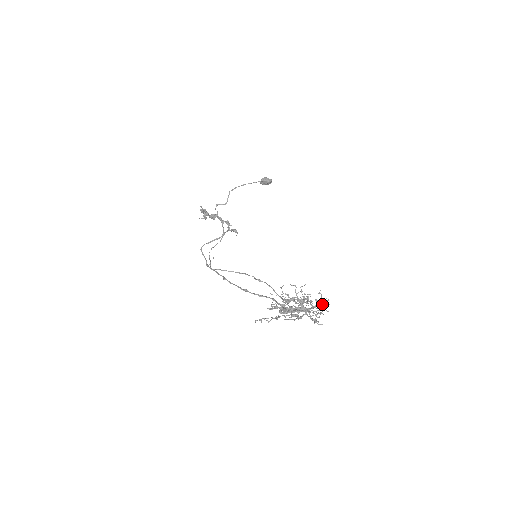
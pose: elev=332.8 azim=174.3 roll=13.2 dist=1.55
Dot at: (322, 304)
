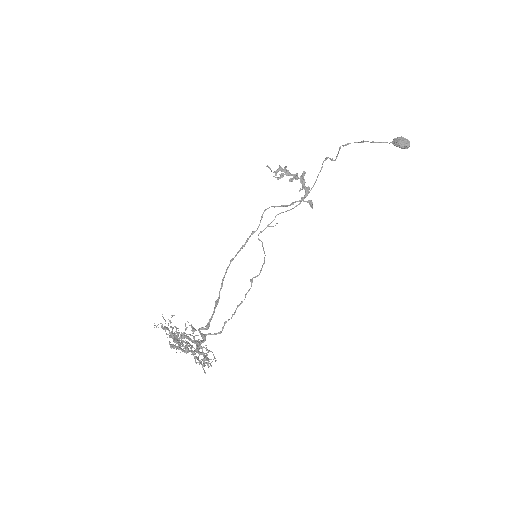
Dot at: (204, 357)
